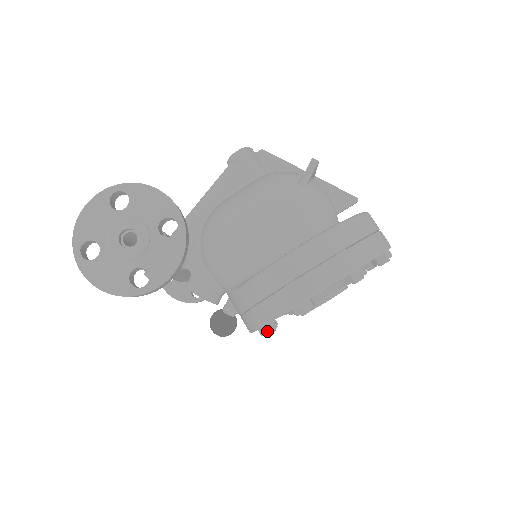
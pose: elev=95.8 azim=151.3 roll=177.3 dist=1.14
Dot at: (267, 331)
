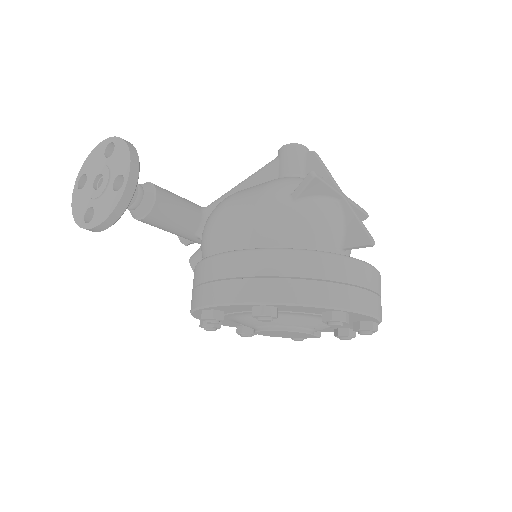
Dot at: (202, 324)
